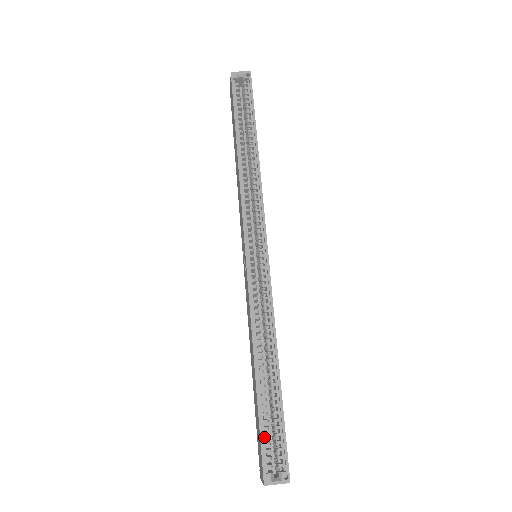
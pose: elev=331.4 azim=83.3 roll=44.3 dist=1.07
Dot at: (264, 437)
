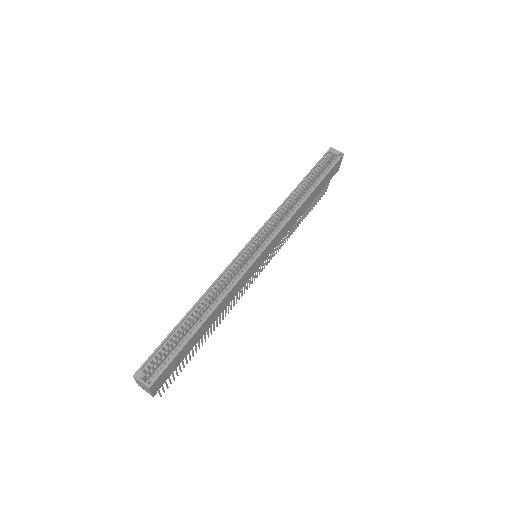
Dot at: (160, 350)
